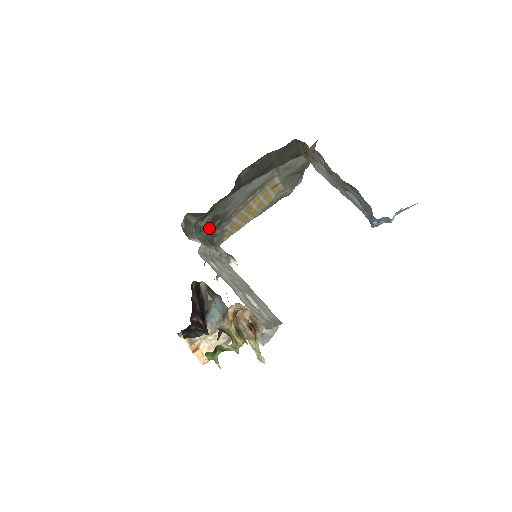
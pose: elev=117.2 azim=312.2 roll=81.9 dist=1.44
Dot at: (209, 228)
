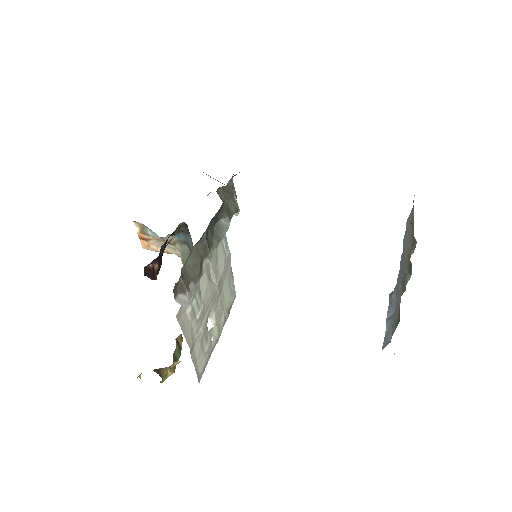
Dot at: occluded
